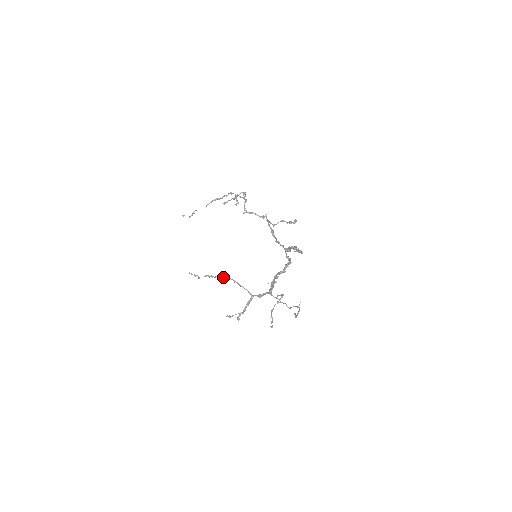
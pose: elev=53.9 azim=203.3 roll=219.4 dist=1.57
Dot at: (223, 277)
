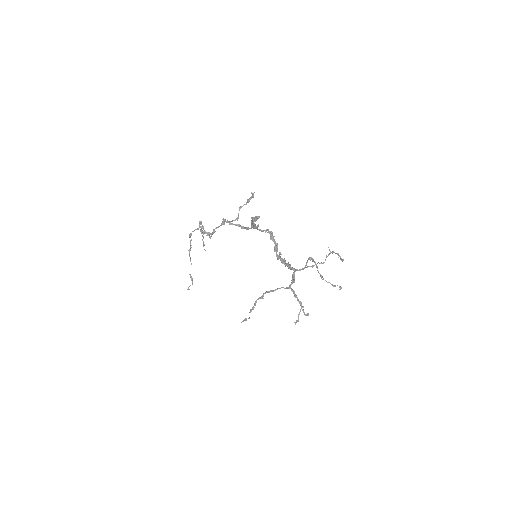
Dot at: occluded
